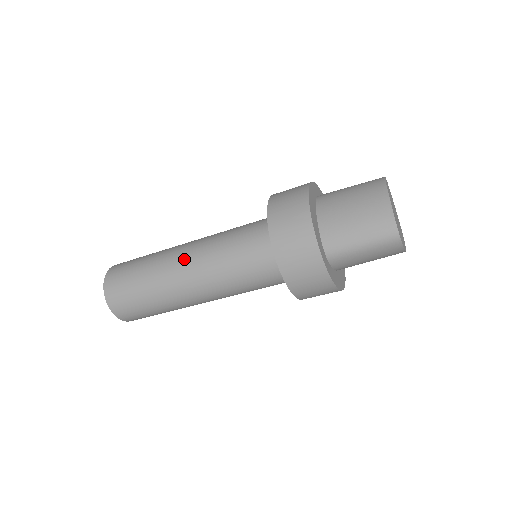
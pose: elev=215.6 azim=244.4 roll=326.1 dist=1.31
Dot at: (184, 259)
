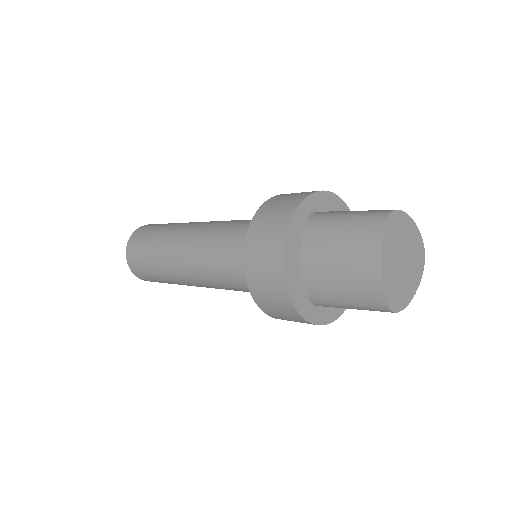
Dot at: (183, 261)
